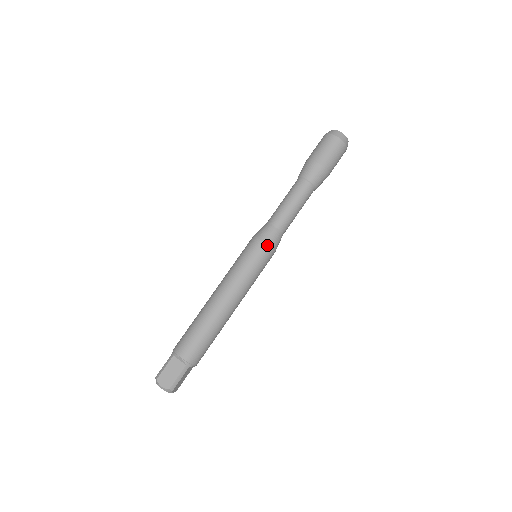
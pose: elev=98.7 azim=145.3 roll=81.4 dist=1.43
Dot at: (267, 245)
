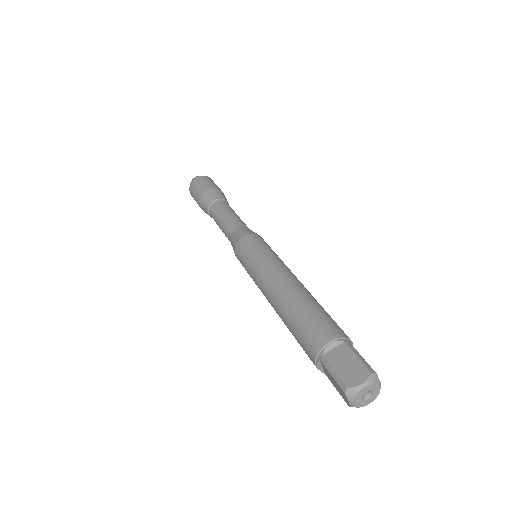
Dot at: (251, 234)
